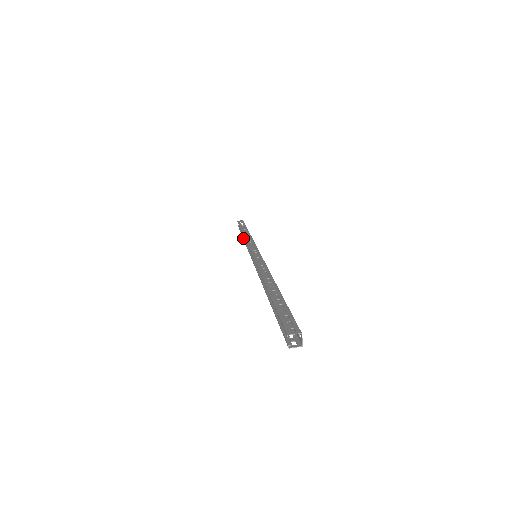
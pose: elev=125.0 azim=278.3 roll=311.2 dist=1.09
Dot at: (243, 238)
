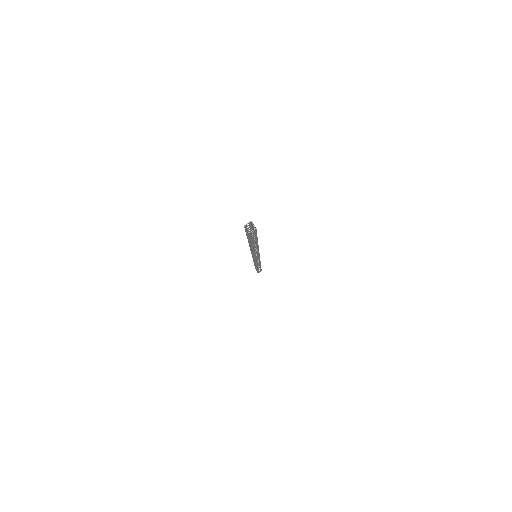
Dot at: (256, 267)
